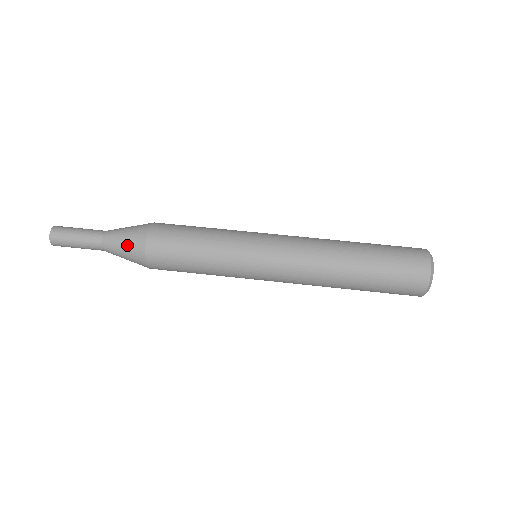
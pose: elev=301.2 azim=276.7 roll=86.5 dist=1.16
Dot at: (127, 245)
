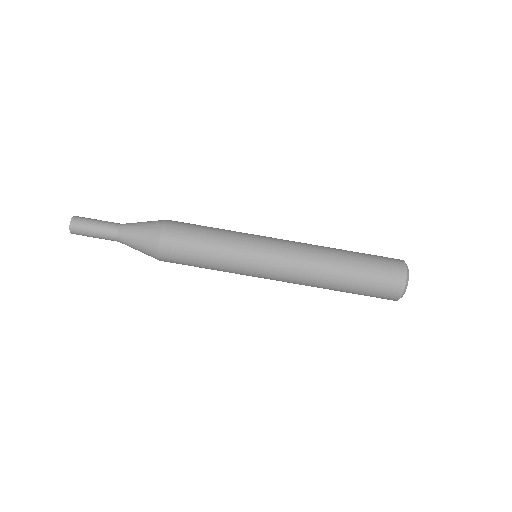
Dot at: occluded
